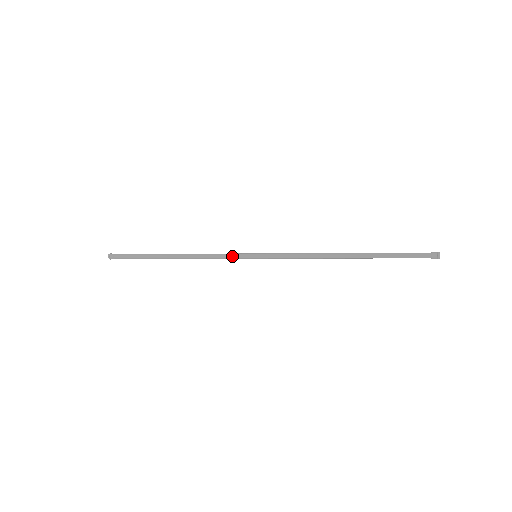
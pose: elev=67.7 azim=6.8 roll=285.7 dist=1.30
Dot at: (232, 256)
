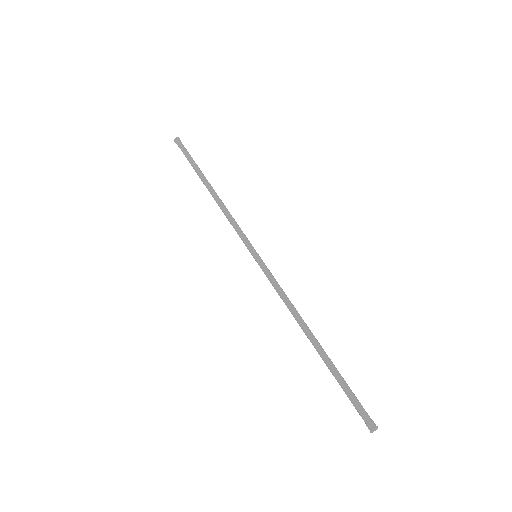
Dot at: (240, 237)
